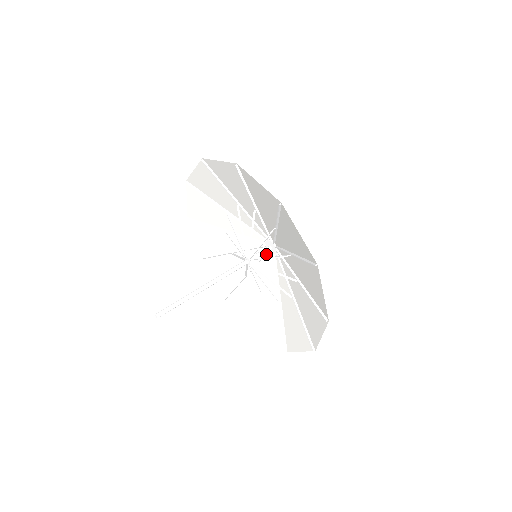
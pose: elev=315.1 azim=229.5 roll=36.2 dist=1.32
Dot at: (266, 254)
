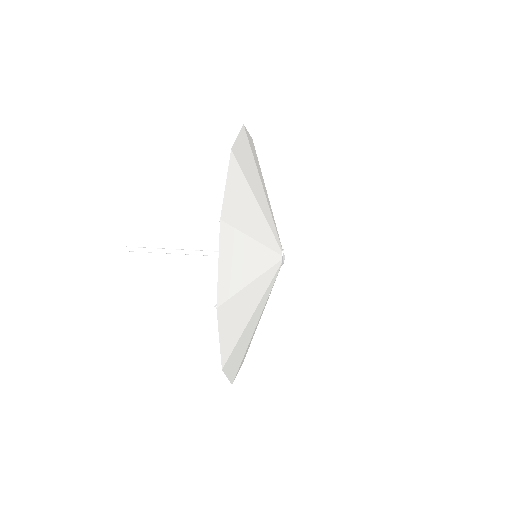
Dot at: occluded
